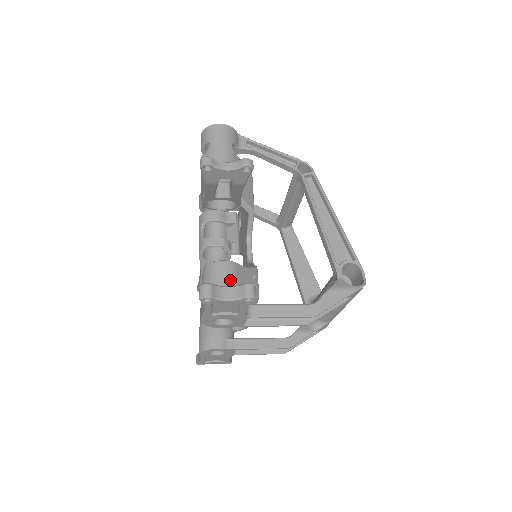
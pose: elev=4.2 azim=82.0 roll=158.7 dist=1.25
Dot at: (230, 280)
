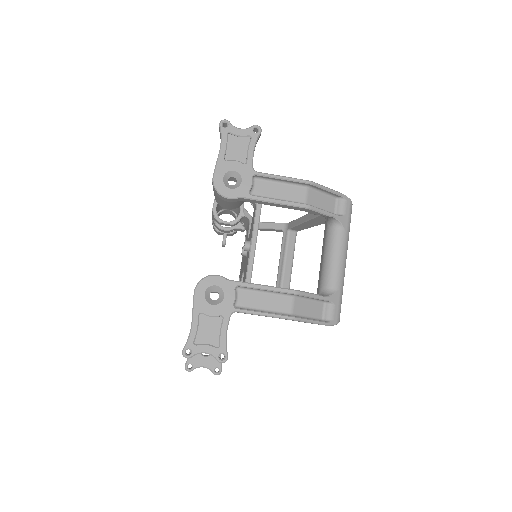
Dot at: occluded
